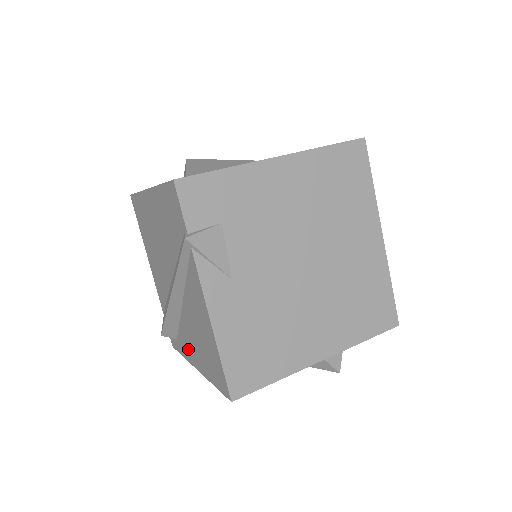
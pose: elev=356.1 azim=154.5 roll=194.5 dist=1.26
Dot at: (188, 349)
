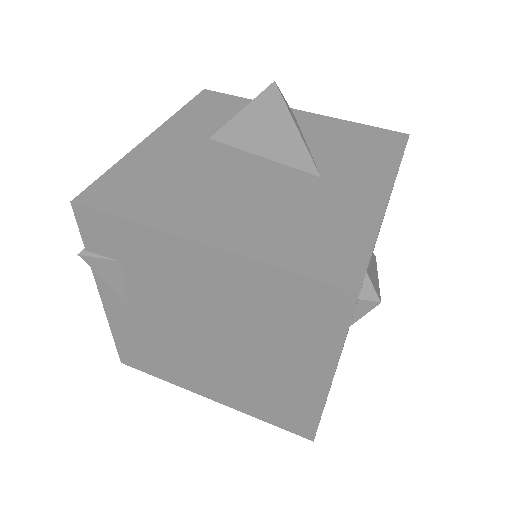
Dot at: occluded
